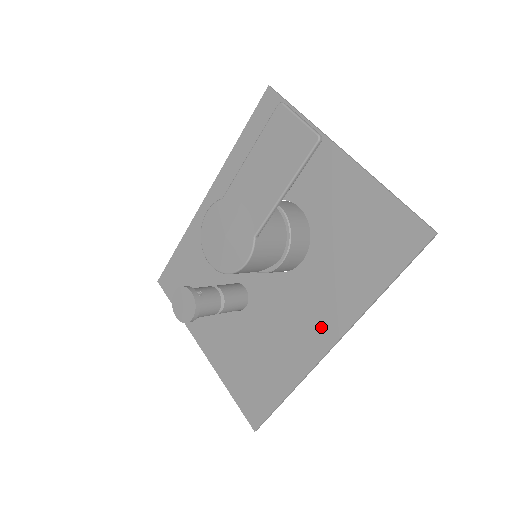
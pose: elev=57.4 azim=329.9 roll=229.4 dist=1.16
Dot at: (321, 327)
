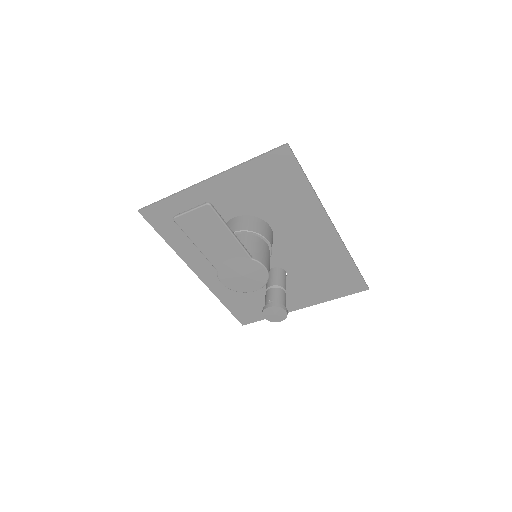
Dot at: (318, 229)
